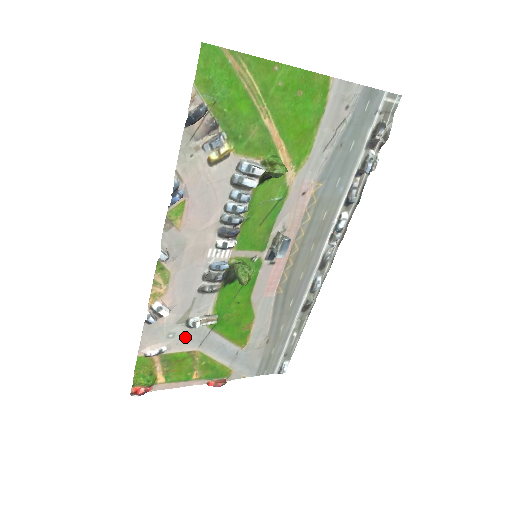
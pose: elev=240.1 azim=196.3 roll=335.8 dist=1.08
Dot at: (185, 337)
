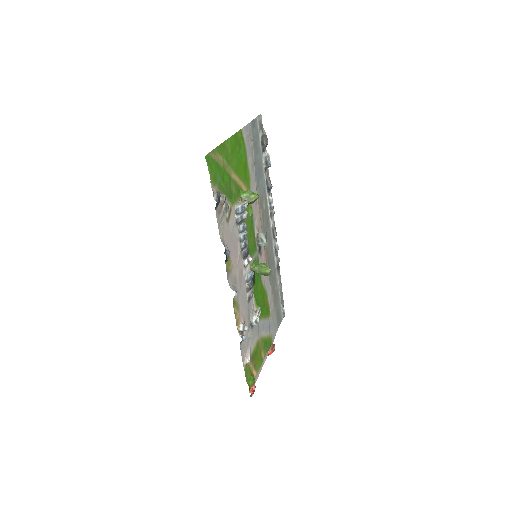
Dot at: (253, 335)
